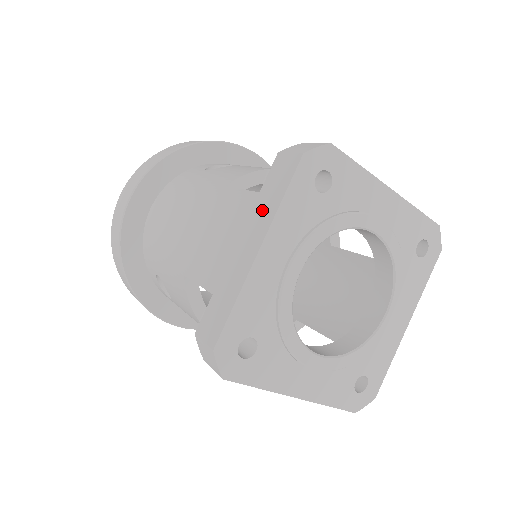
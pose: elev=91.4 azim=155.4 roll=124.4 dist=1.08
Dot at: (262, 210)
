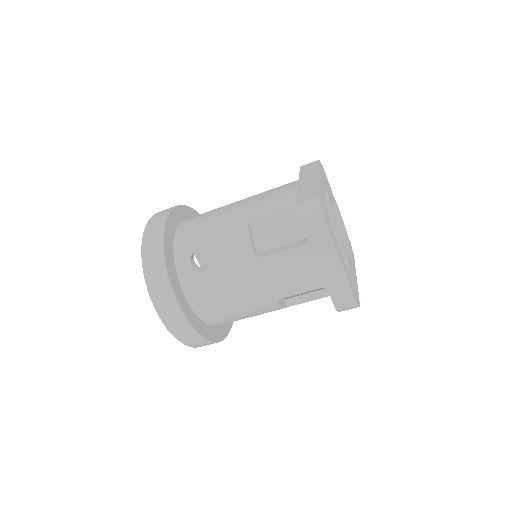
Dot at: (308, 173)
